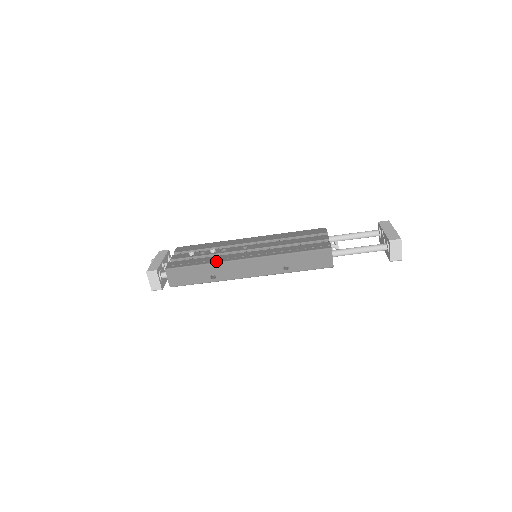
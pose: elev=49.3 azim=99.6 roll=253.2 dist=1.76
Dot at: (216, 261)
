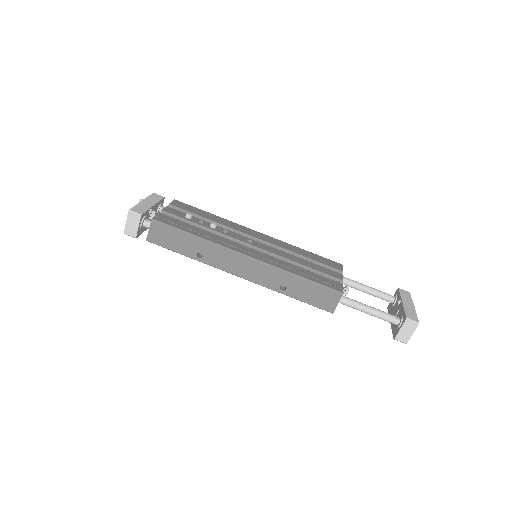
Dot at: (213, 240)
